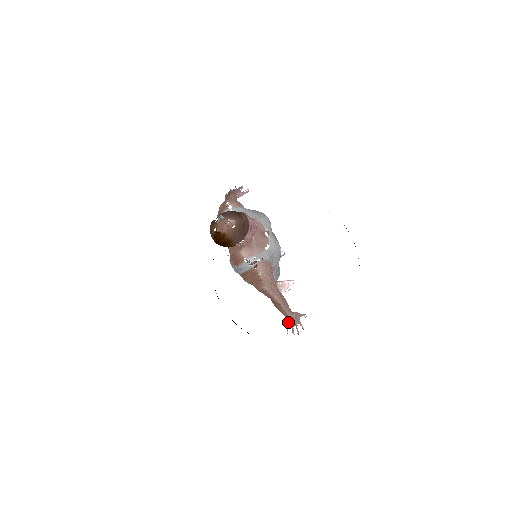
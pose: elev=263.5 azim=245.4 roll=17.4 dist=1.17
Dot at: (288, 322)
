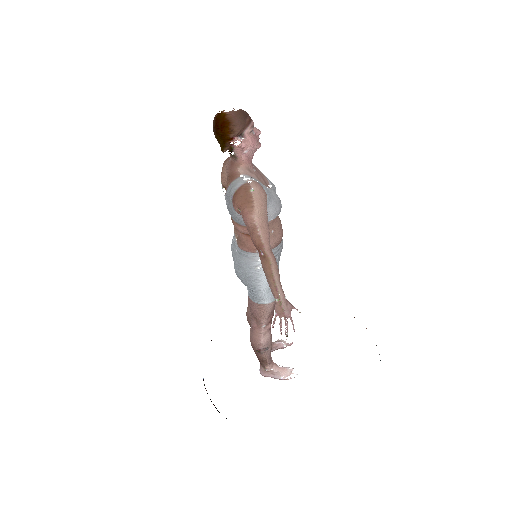
Dot at: (276, 307)
